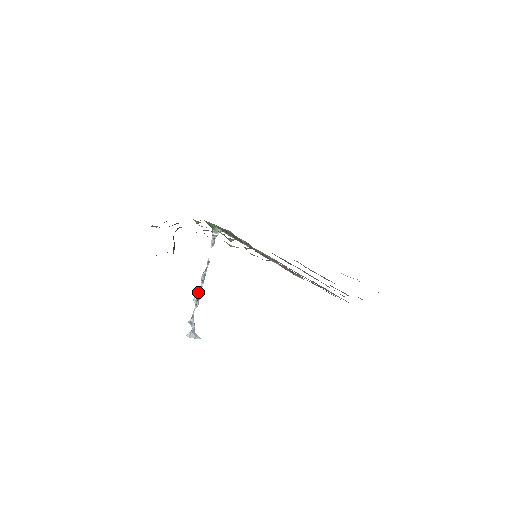
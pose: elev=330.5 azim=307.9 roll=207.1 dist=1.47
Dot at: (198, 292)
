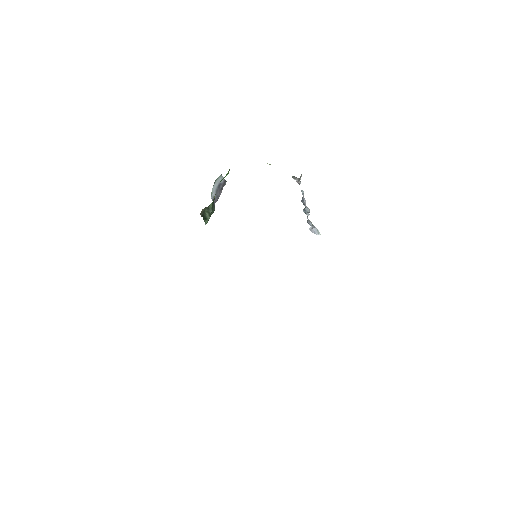
Dot at: (304, 208)
